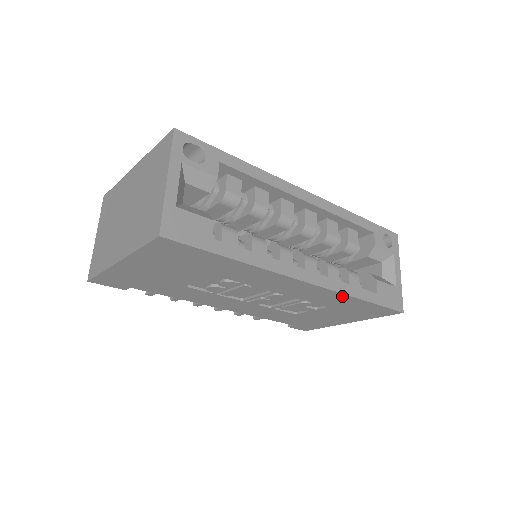
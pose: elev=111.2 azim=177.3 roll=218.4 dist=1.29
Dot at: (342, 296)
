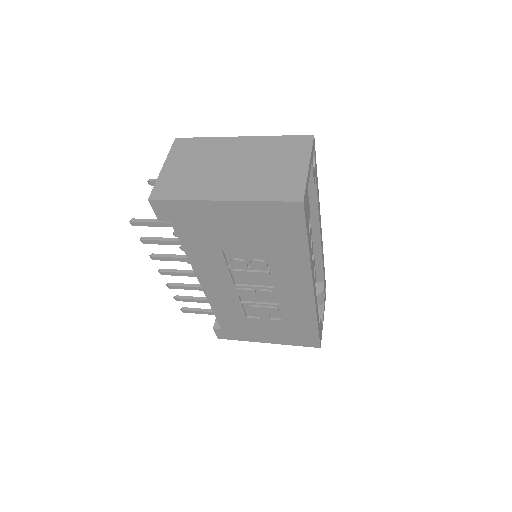
Dot at: (312, 315)
